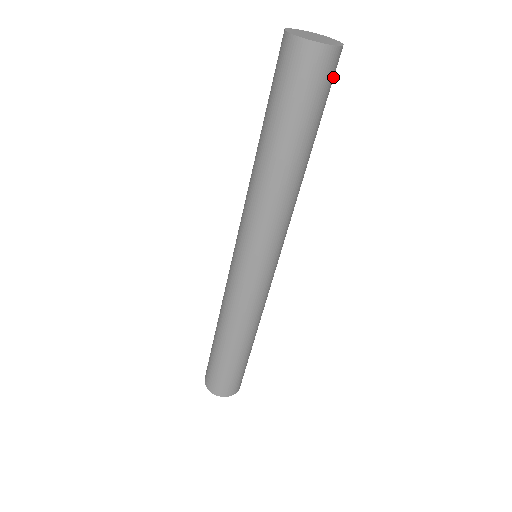
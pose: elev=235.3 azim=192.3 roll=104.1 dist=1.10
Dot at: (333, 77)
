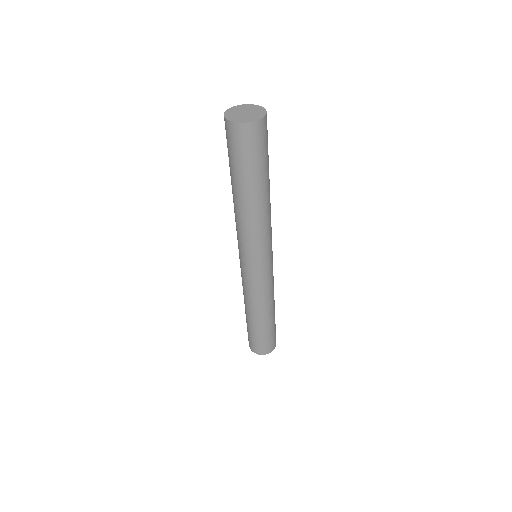
Dot at: (266, 135)
